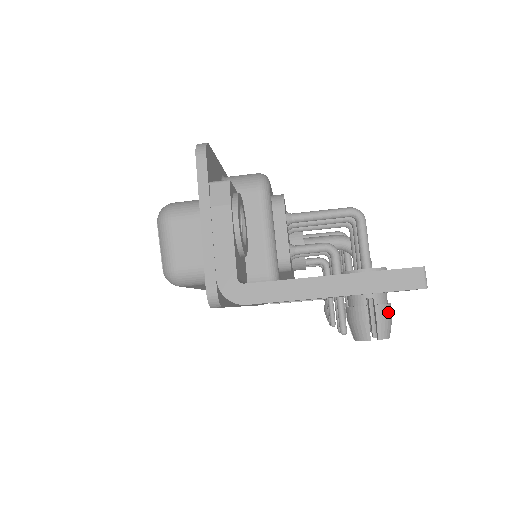
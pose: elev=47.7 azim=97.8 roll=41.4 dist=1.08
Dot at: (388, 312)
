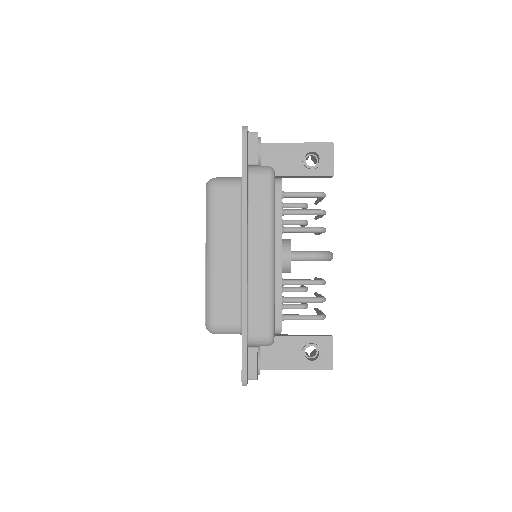
Dot at: occluded
